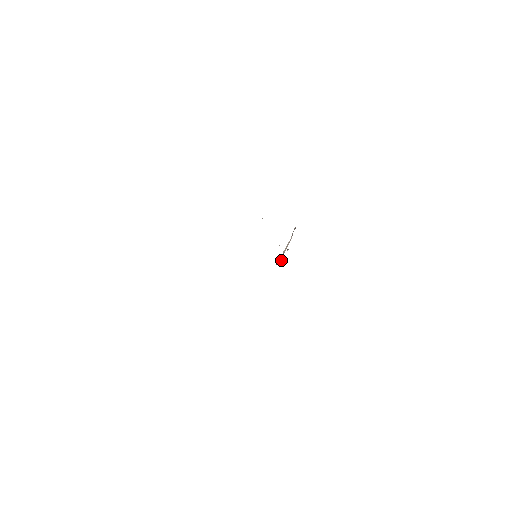
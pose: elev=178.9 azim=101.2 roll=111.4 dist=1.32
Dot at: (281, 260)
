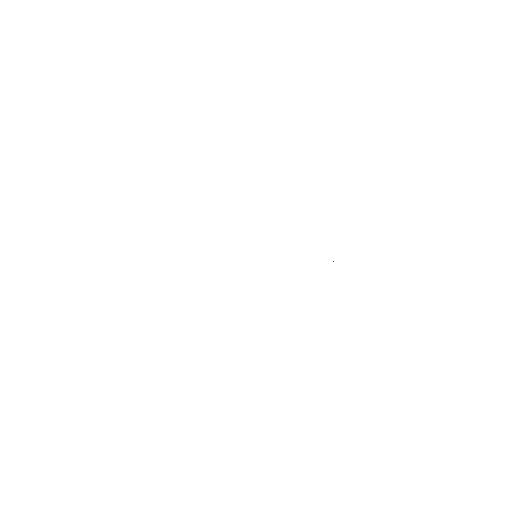
Dot at: occluded
